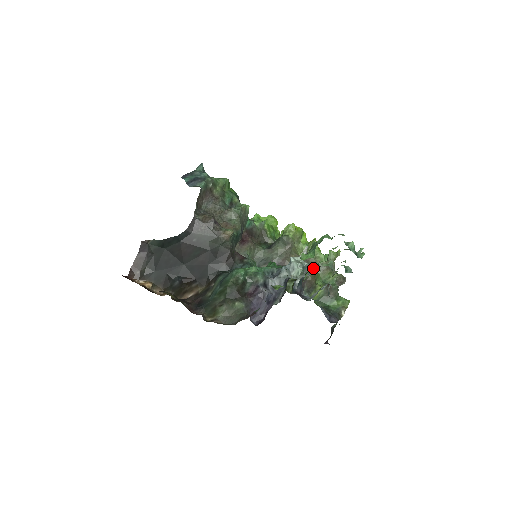
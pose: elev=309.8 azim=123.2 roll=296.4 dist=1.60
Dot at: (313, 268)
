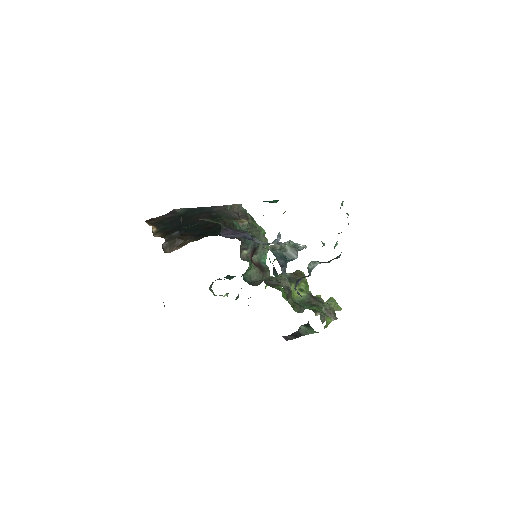
Dot at: occluded
